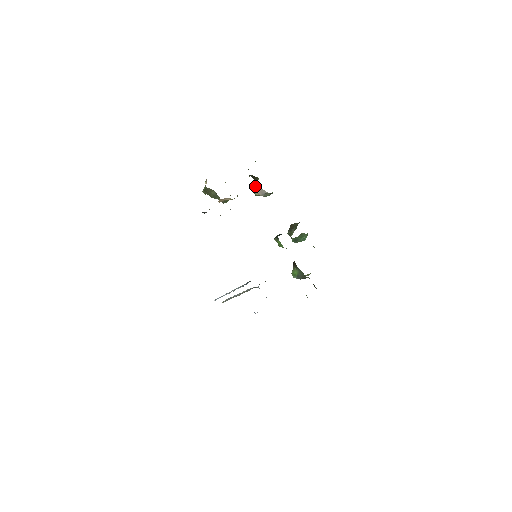
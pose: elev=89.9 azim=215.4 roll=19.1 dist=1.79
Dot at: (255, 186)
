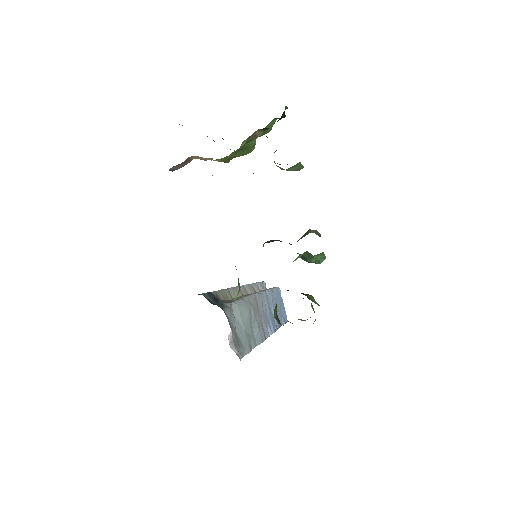
Dot at: occluded
